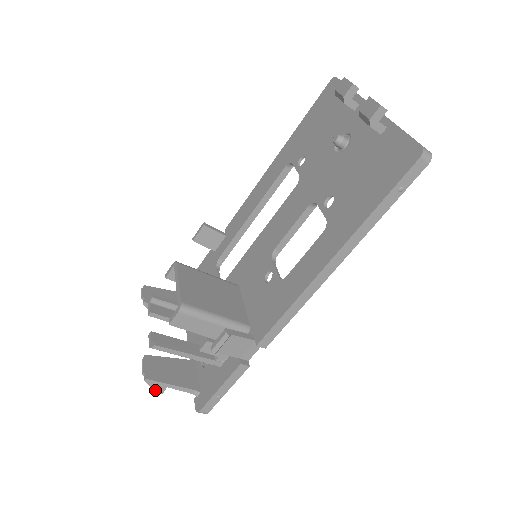
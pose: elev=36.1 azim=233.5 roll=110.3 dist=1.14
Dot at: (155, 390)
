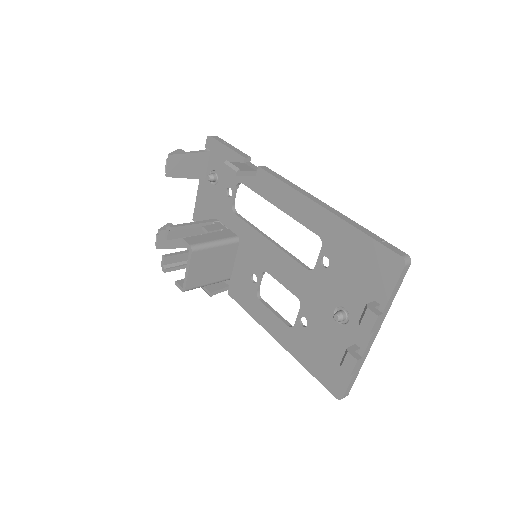
Dot at: occluded
